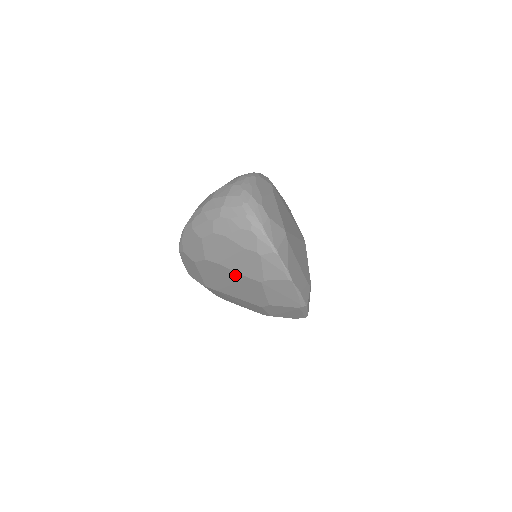
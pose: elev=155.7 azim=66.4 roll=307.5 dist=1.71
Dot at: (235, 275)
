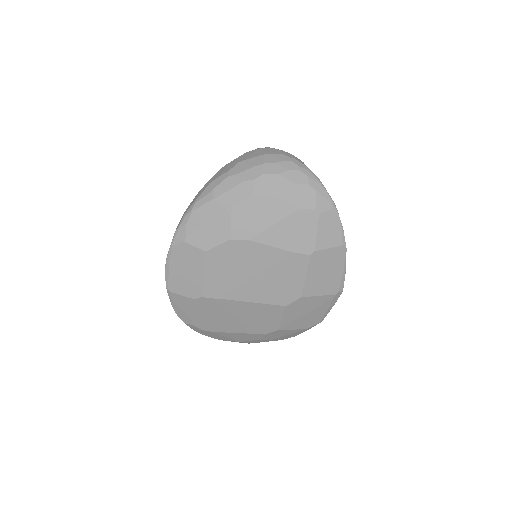
Dot at: (271, 254)
